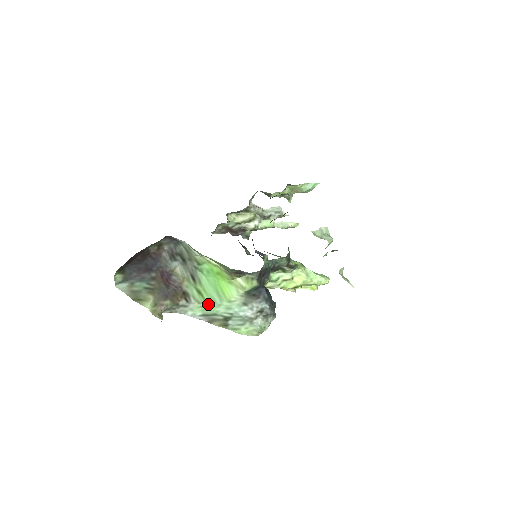
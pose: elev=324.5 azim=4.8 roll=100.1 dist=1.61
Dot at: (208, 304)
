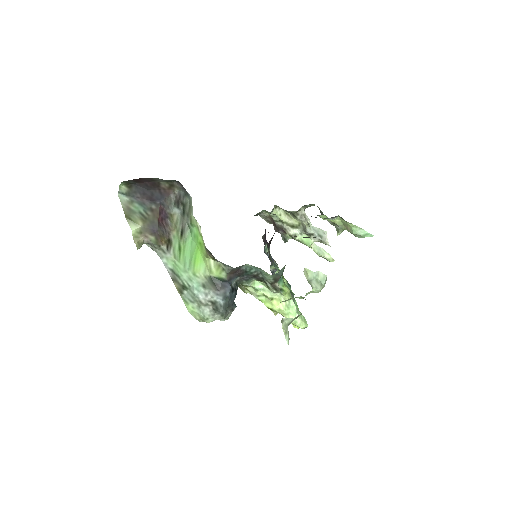
Dot at: (180, 264)
